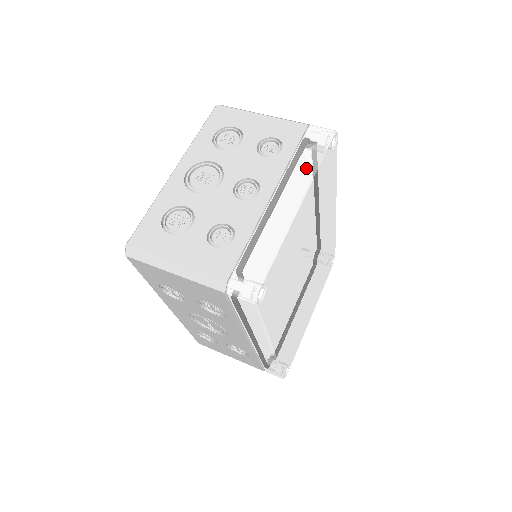
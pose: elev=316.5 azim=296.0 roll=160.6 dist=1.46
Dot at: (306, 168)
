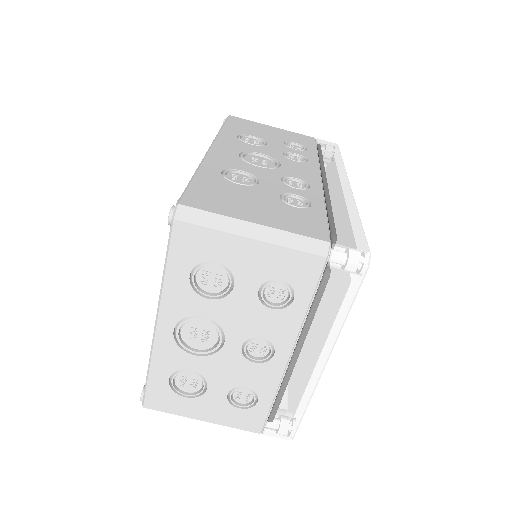
Dot at: (330, 324)
